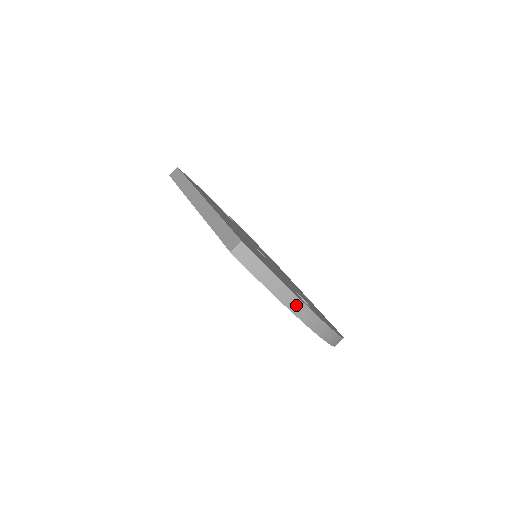
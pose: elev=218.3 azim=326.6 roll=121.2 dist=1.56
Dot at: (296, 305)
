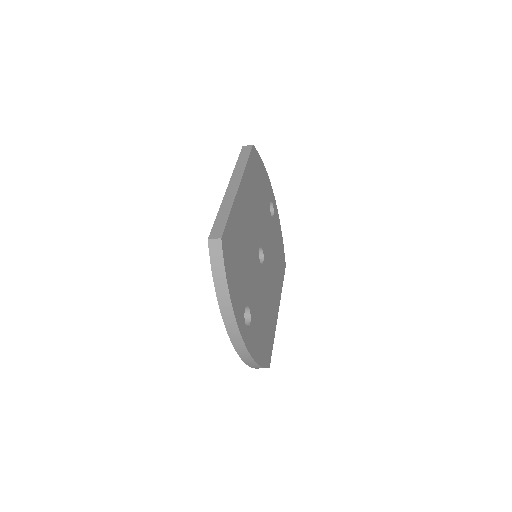
Dot at: (228, 315)
